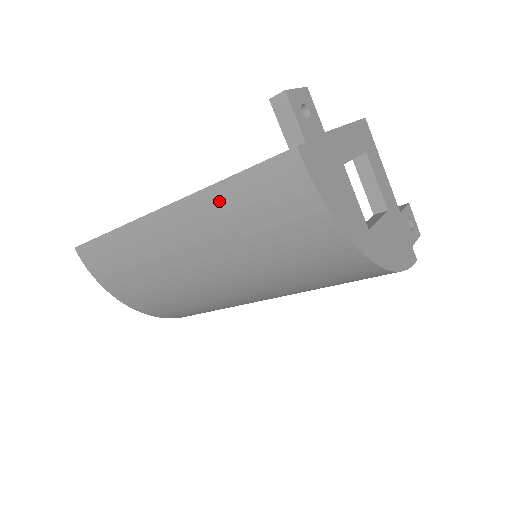
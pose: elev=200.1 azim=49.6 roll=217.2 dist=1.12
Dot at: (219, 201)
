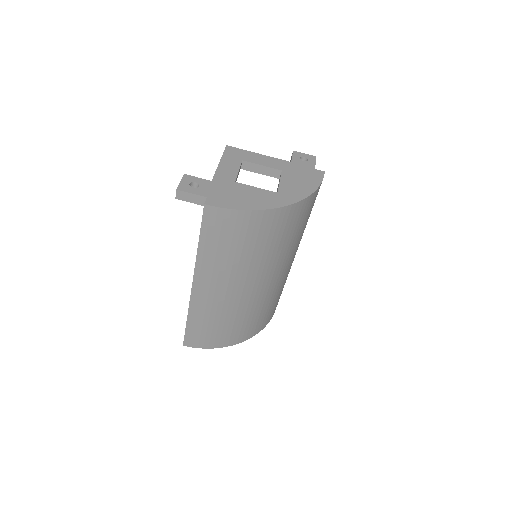
Dot at: (207, 256)
